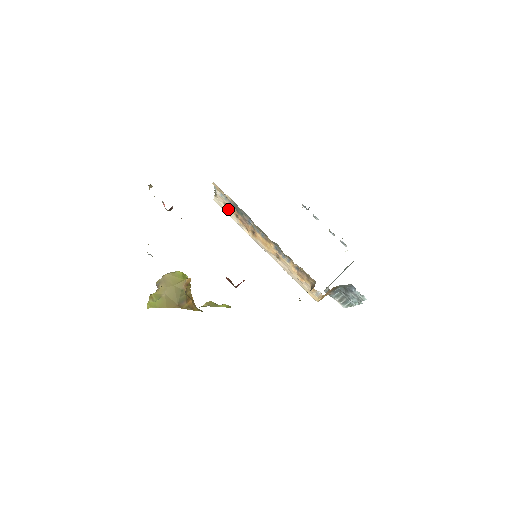
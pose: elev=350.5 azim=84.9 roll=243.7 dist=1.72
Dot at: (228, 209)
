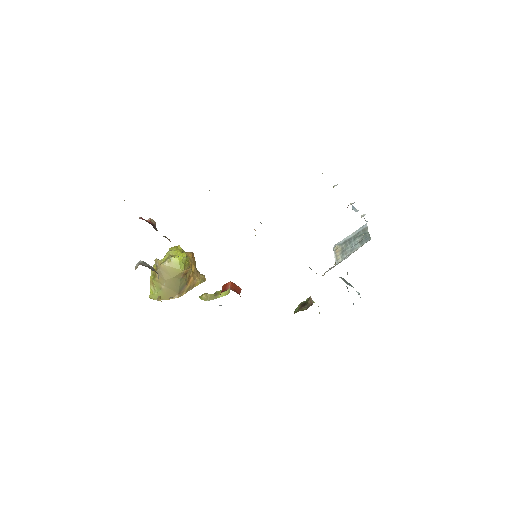
Dot at: occluded
